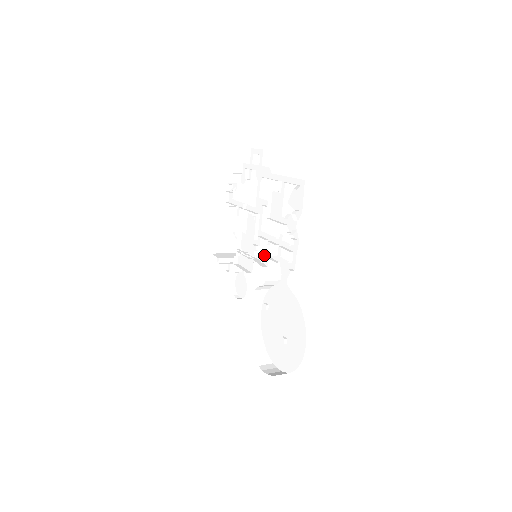
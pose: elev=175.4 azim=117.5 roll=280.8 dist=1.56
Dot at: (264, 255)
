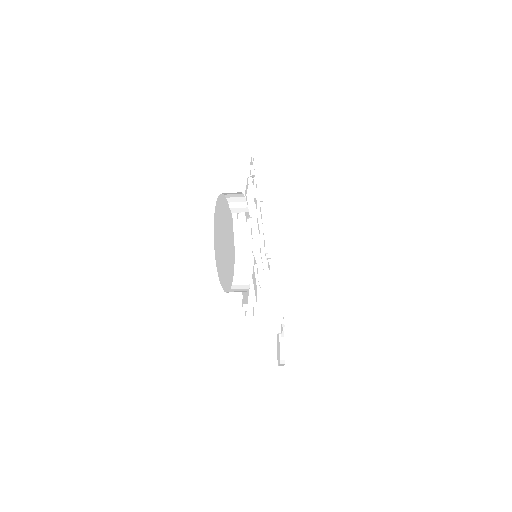
Dot at: occluded
